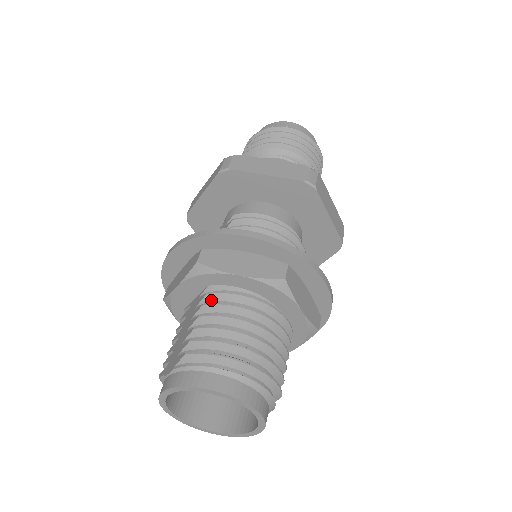
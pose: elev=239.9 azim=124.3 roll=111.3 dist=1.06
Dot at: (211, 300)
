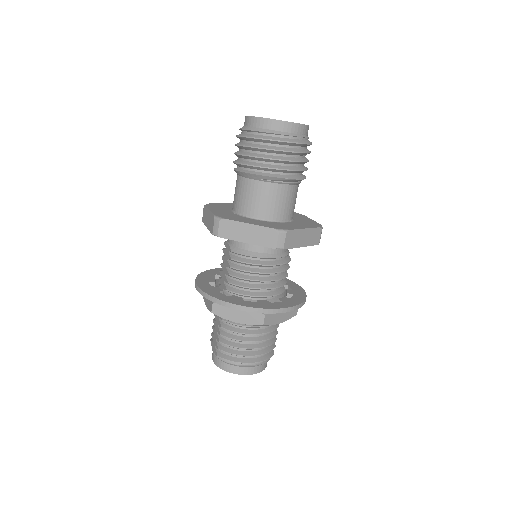
Dot at: (226, 322)
